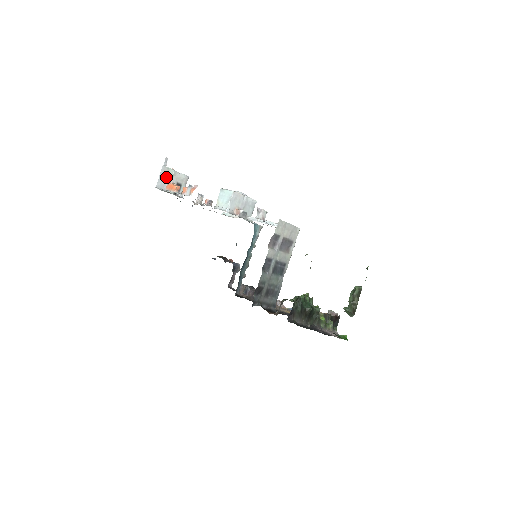
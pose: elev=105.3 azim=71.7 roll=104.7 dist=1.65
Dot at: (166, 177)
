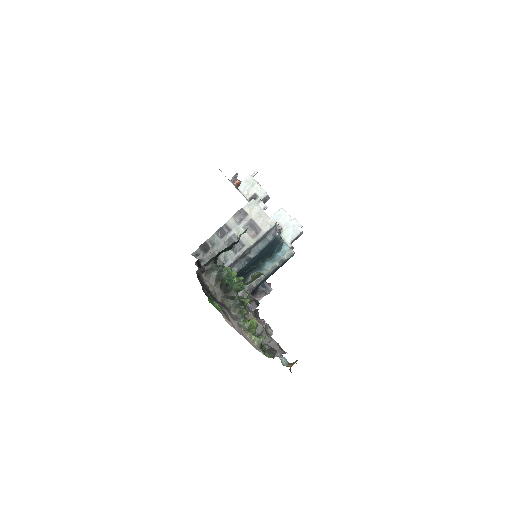
Dot at: (248, 184)
